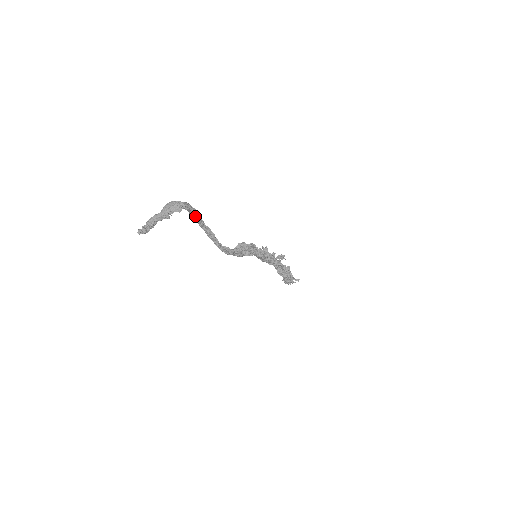
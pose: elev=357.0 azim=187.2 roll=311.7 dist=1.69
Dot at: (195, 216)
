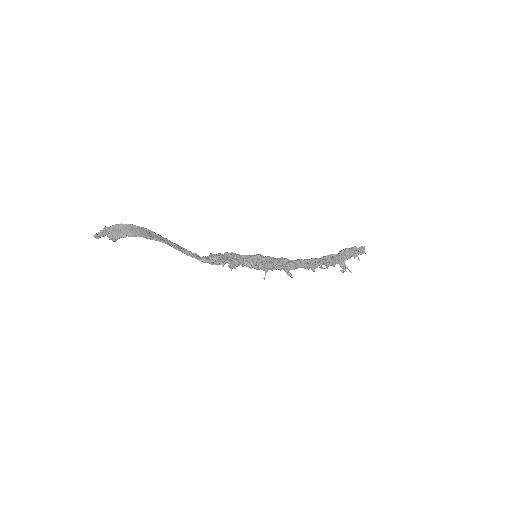
Dot at: (148, 233)
